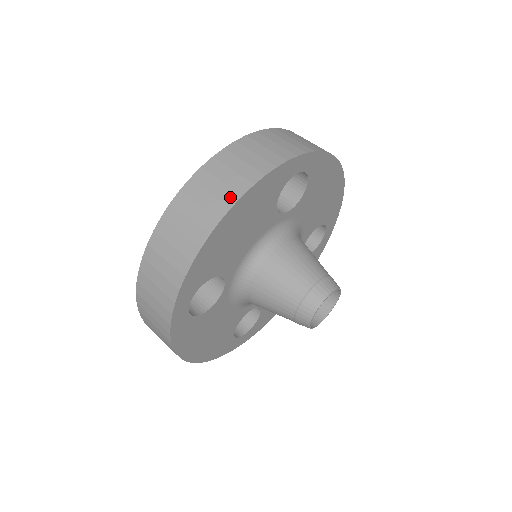
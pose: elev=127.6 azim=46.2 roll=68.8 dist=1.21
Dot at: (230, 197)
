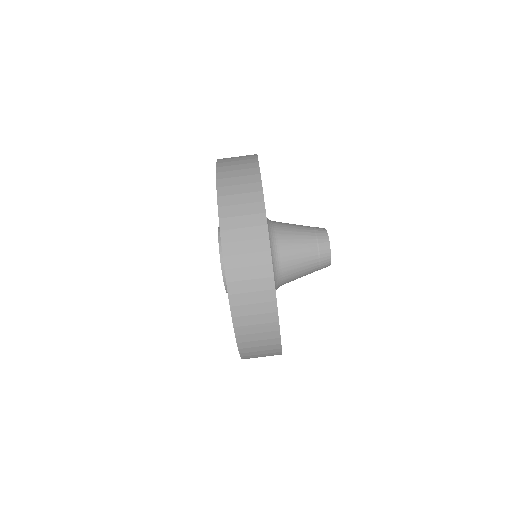
Dot at: (255, 187)
